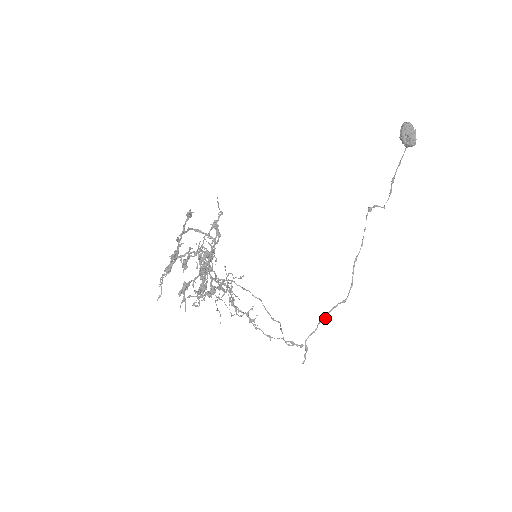
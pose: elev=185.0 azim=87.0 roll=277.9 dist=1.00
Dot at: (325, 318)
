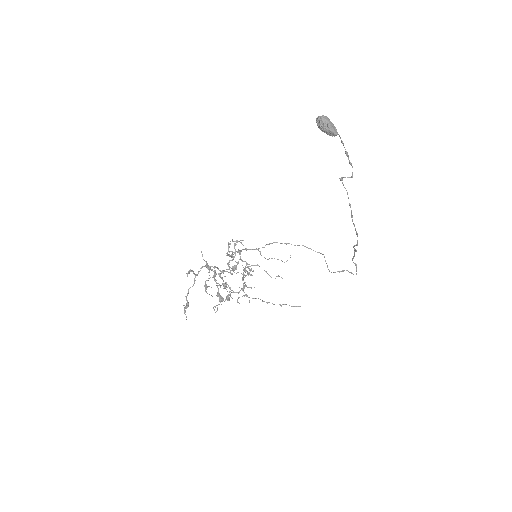
Dot at: (355, 250)
